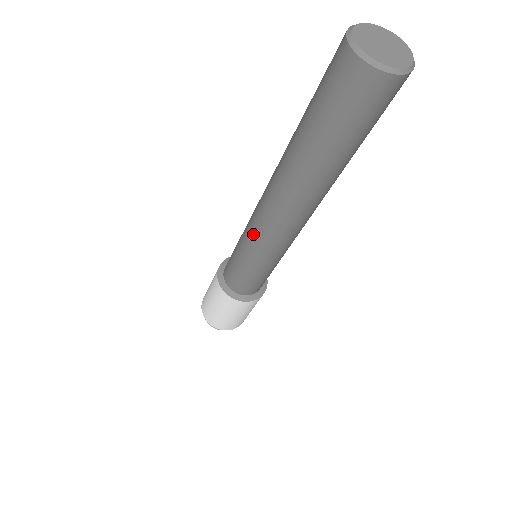
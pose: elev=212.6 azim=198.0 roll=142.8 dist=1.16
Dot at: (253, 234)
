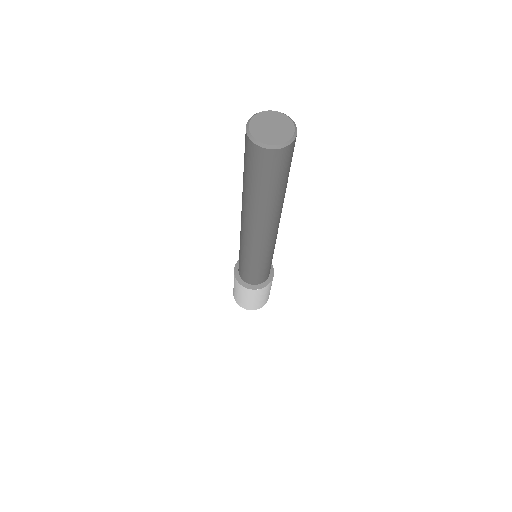
Dot at: (253, 252)
